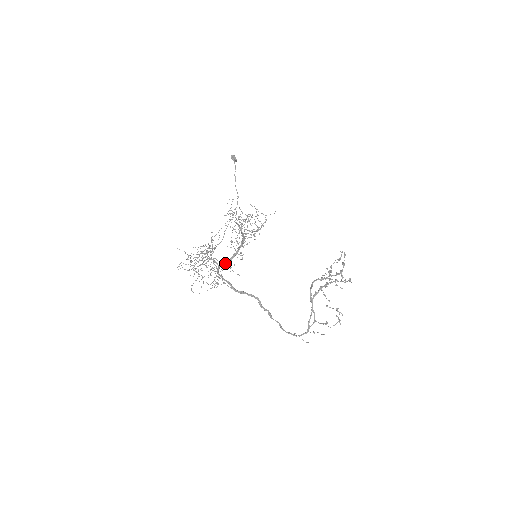
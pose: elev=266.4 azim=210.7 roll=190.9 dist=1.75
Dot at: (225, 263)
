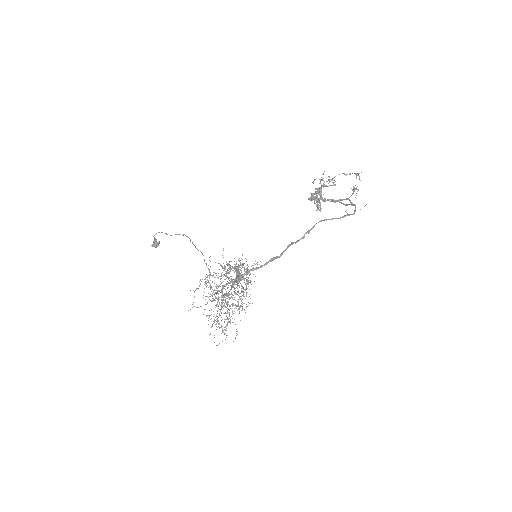
Dot at: (237, 277)
